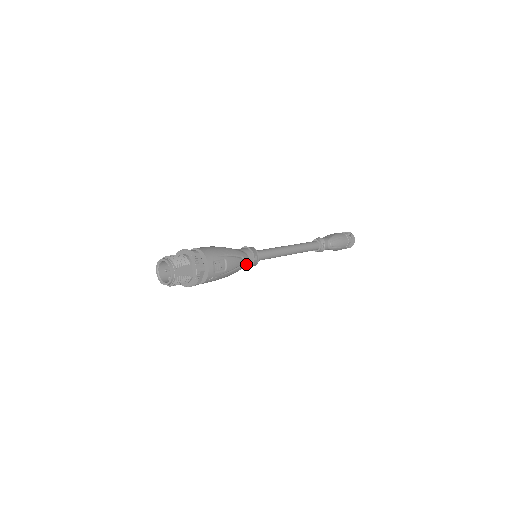
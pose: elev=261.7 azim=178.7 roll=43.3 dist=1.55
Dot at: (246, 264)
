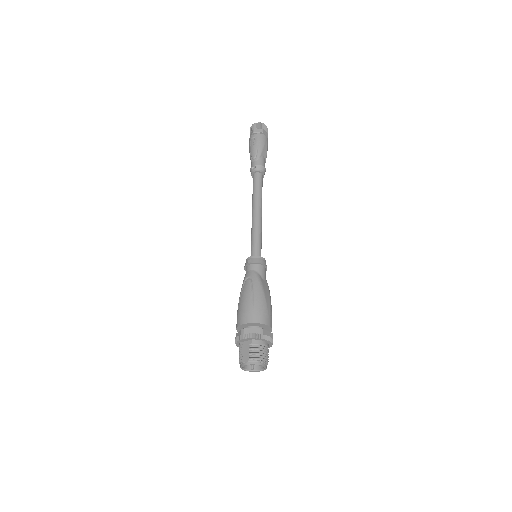
Dot at: occluded
